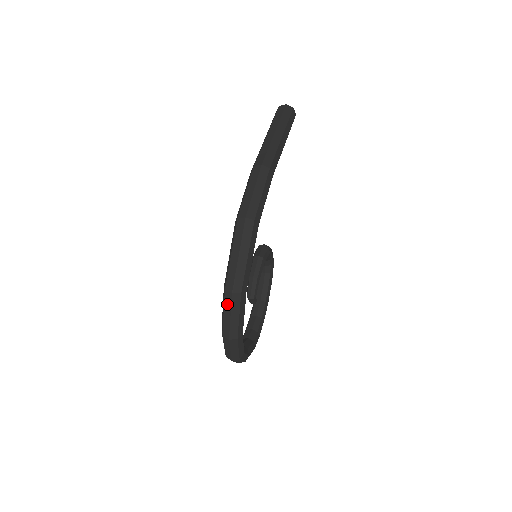
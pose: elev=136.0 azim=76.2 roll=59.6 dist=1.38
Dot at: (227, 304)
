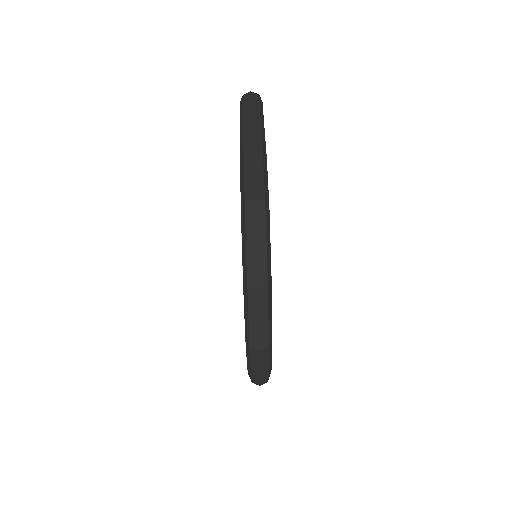
Dot at: (252, 306)
